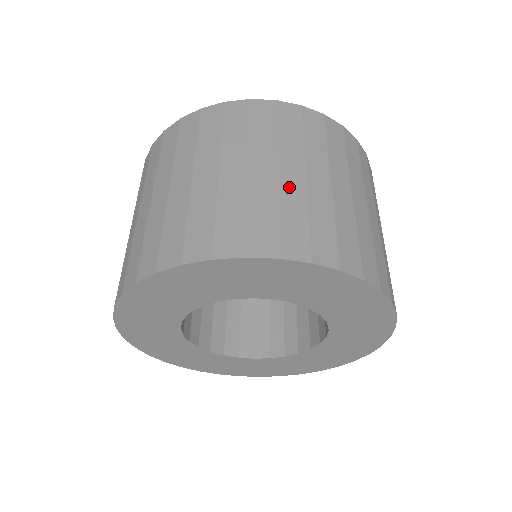
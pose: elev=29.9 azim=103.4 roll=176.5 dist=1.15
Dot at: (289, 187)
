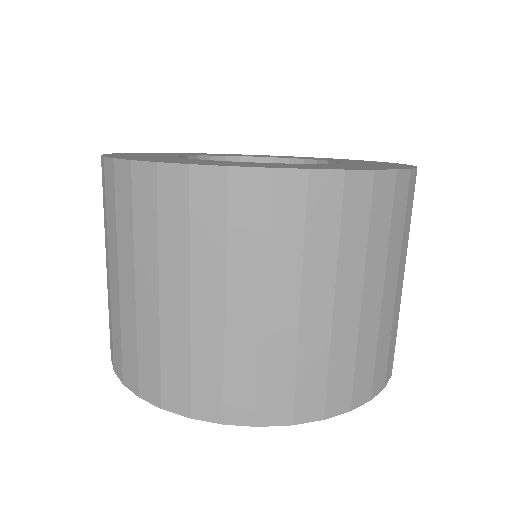
Dot at: (342, 327)
